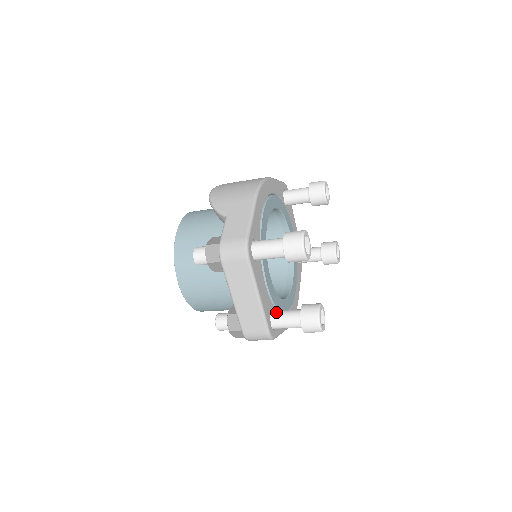
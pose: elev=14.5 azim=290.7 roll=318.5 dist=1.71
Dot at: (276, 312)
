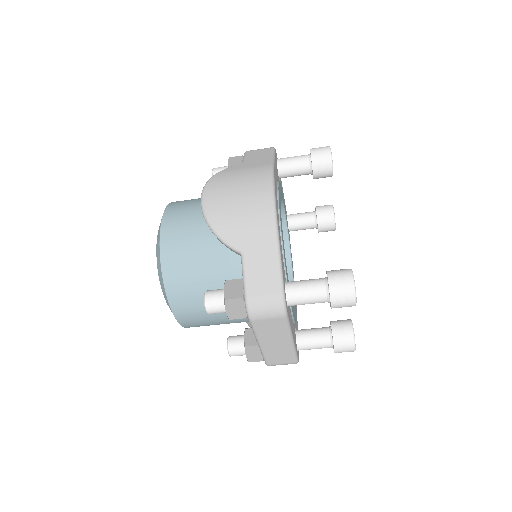
Dot at: (301, 336)
